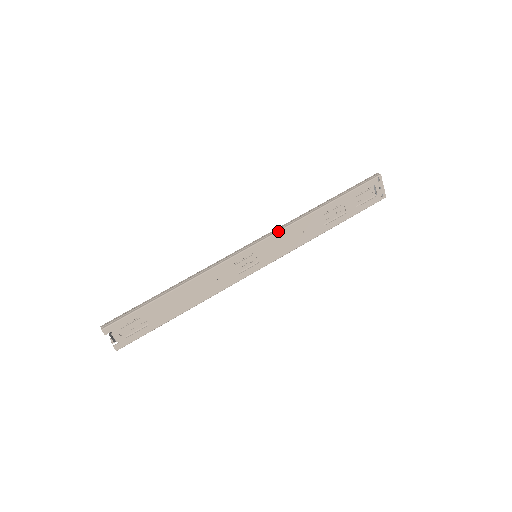
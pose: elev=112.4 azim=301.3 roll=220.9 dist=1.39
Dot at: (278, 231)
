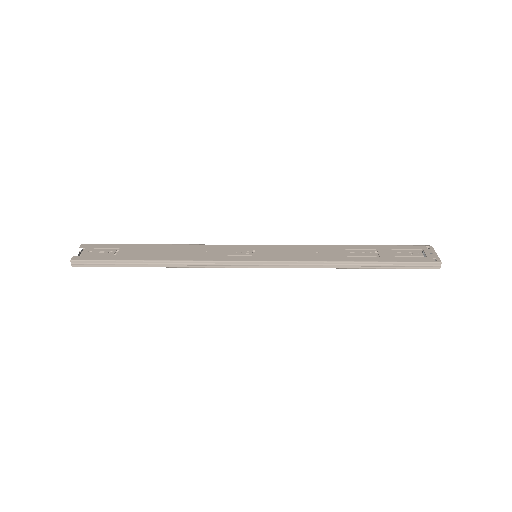
Dot at: (289, 245)
